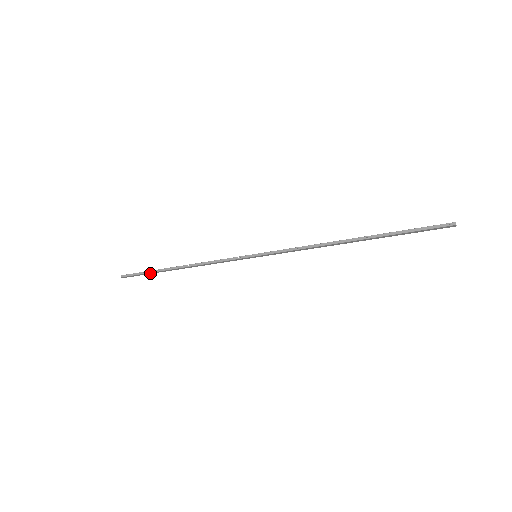
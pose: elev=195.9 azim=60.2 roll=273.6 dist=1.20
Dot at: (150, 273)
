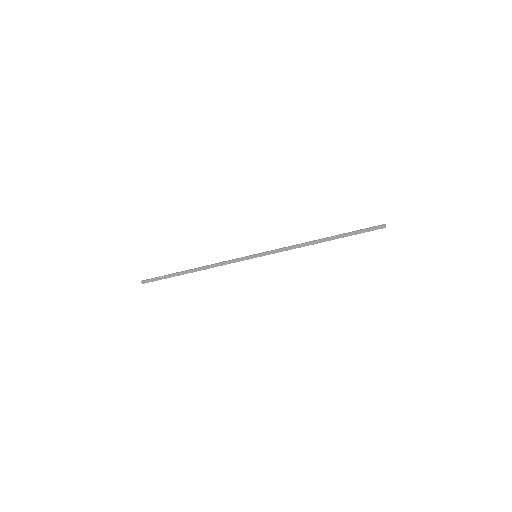
Dot at: (168, 277)
